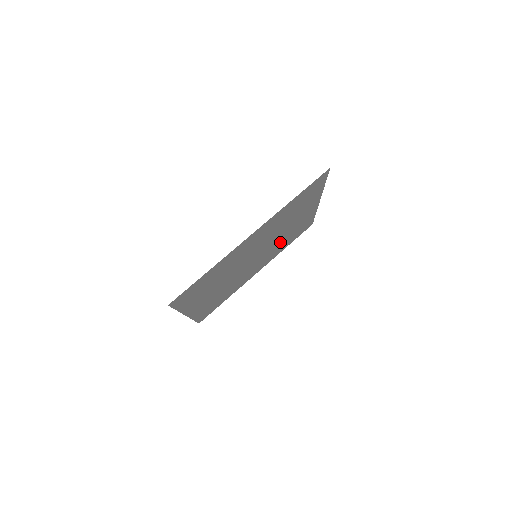
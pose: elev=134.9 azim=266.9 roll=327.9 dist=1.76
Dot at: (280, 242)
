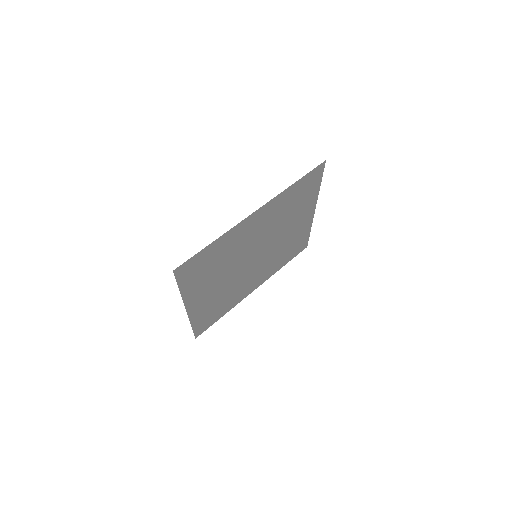
Dot at: (278, 252)
